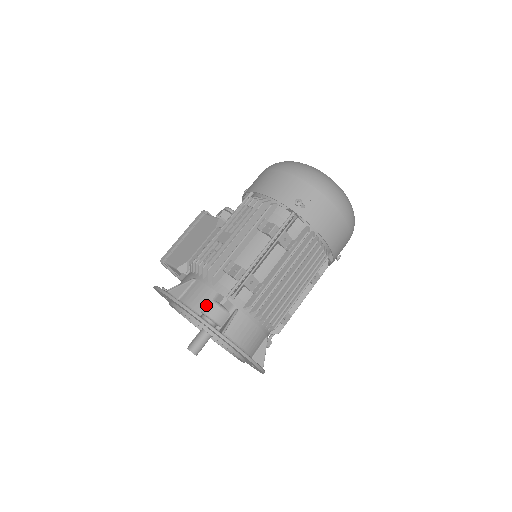
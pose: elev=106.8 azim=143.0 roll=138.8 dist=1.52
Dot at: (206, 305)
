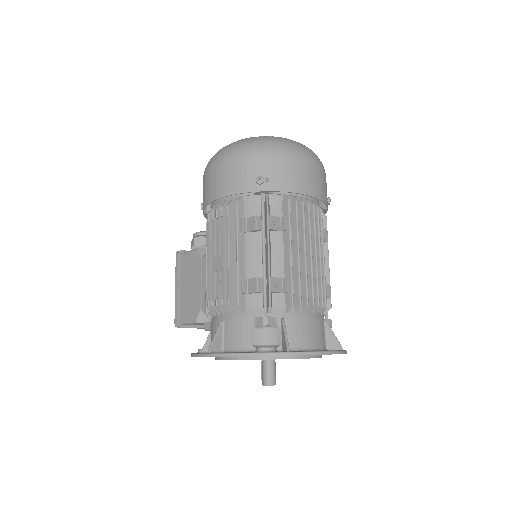
Dot at: (252, 337)
